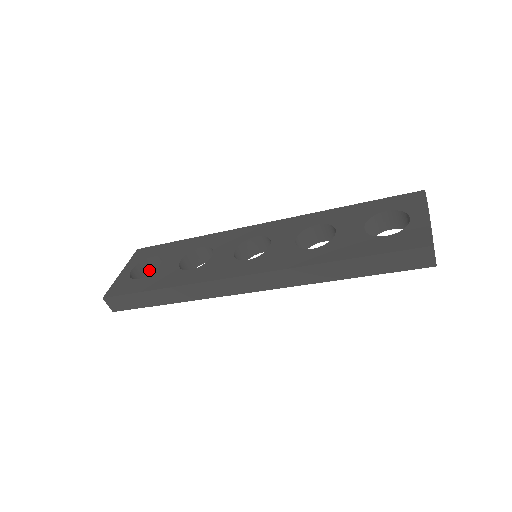
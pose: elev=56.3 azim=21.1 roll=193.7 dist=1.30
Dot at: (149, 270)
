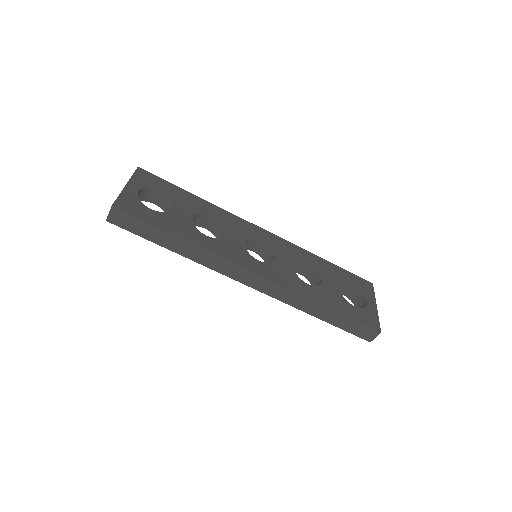
Dot at: (145, 197)
